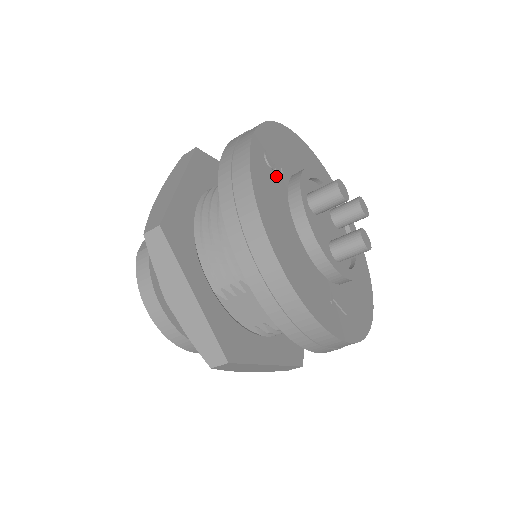
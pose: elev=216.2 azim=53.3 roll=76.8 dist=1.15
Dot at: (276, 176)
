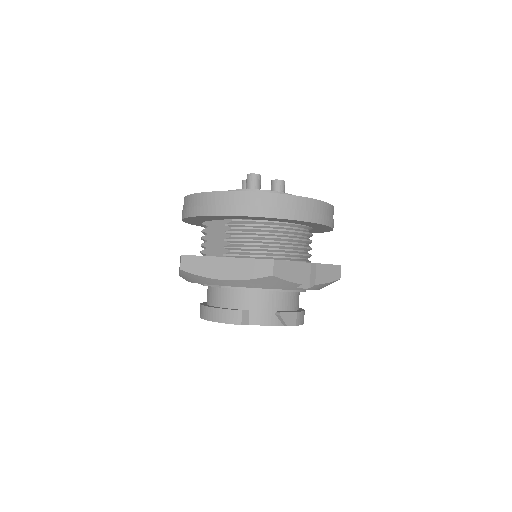
Dot at: occluded
